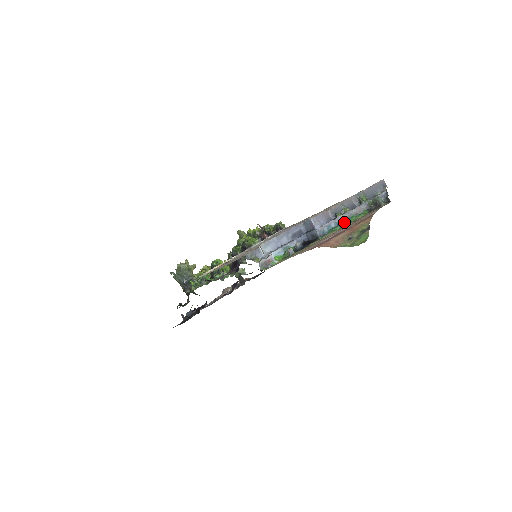
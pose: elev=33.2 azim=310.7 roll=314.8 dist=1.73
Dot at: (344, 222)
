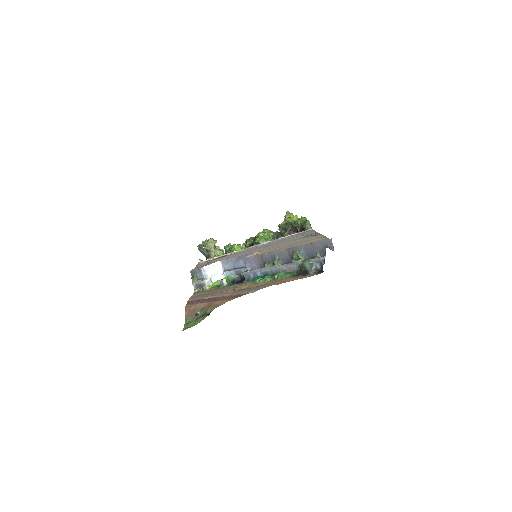
Dot at: (270, 275)
